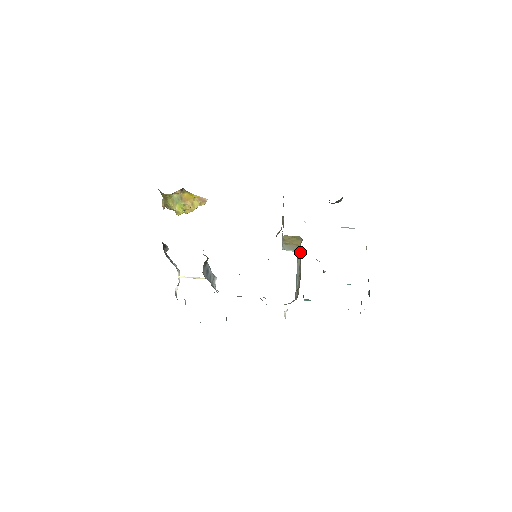
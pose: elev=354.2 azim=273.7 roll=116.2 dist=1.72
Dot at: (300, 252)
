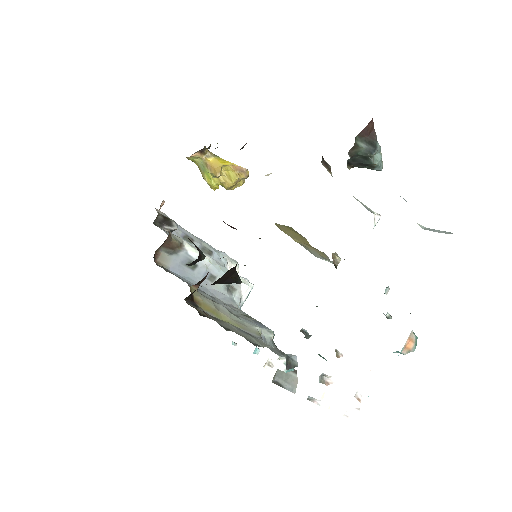
Dot at: occluded
